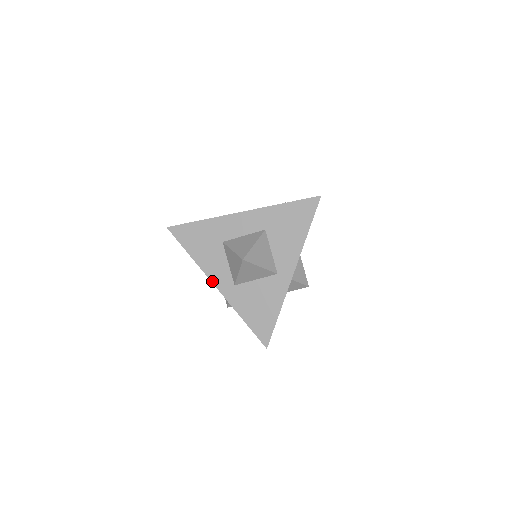
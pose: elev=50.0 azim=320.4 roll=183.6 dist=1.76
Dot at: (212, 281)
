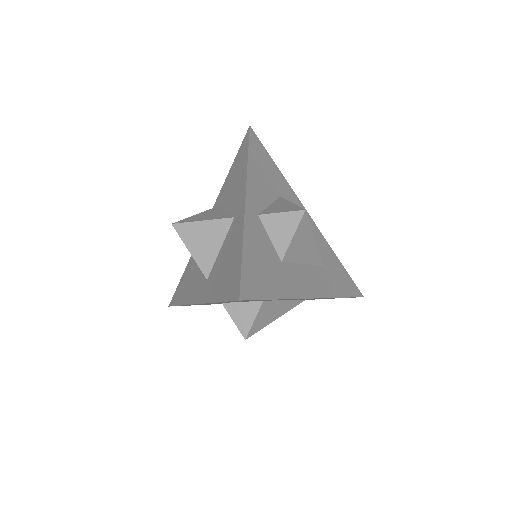
Dot at: (192, 303)
